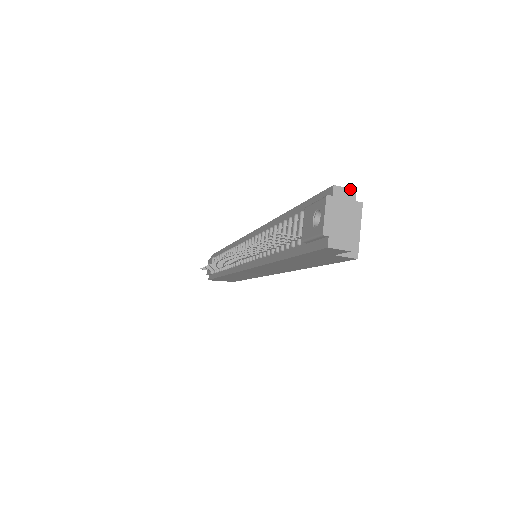
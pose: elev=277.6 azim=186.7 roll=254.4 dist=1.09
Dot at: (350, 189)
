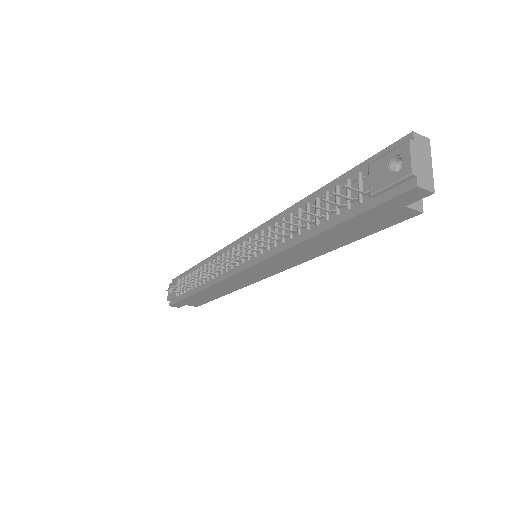
Dot at: (425, 137)
